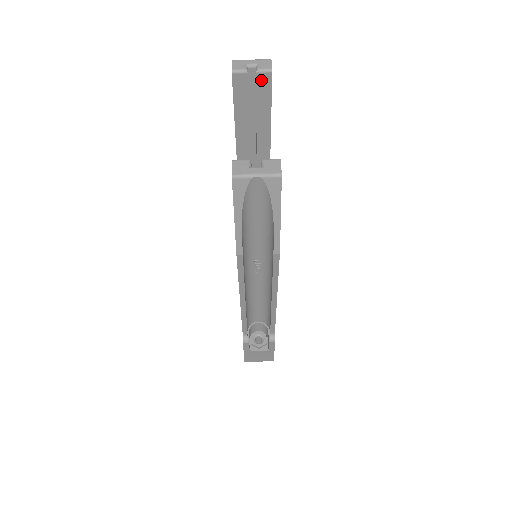
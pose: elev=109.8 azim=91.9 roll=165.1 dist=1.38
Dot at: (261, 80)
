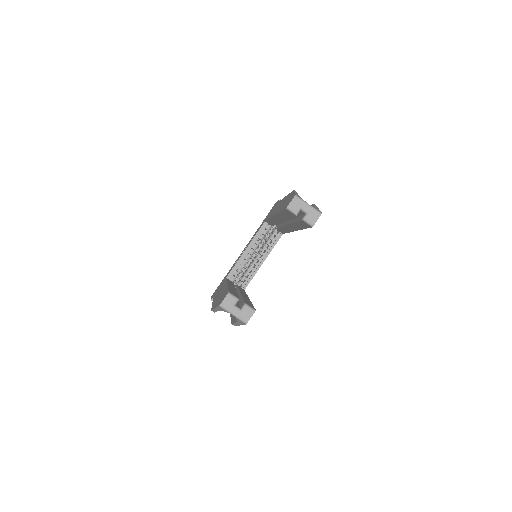
Dot at: (304, 222)
